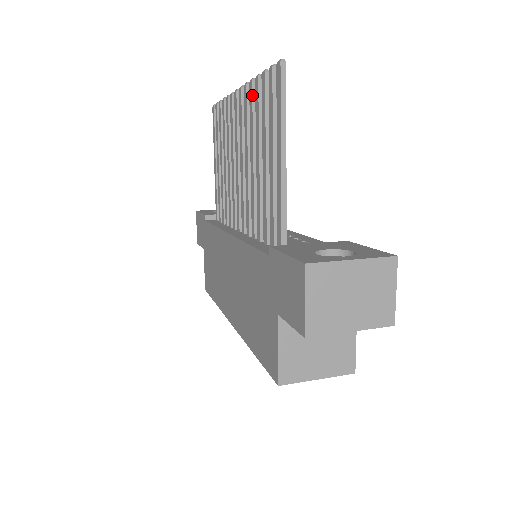
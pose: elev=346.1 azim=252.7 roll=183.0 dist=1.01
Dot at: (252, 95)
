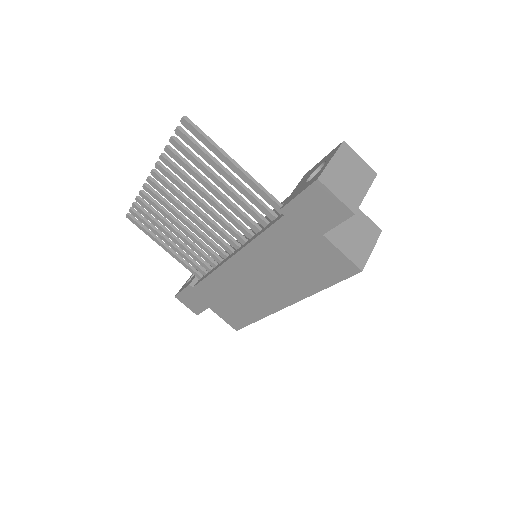
Dot at: (170, 163)
